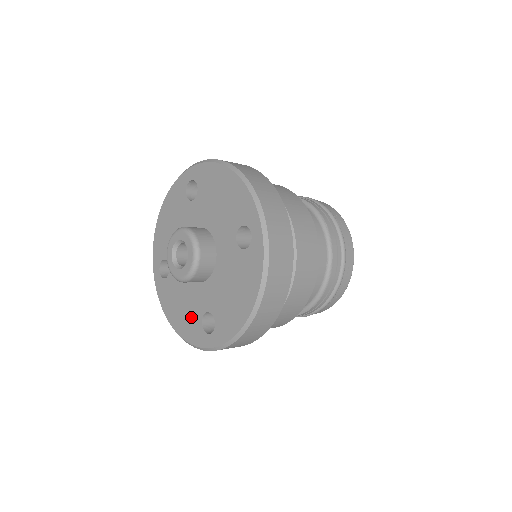
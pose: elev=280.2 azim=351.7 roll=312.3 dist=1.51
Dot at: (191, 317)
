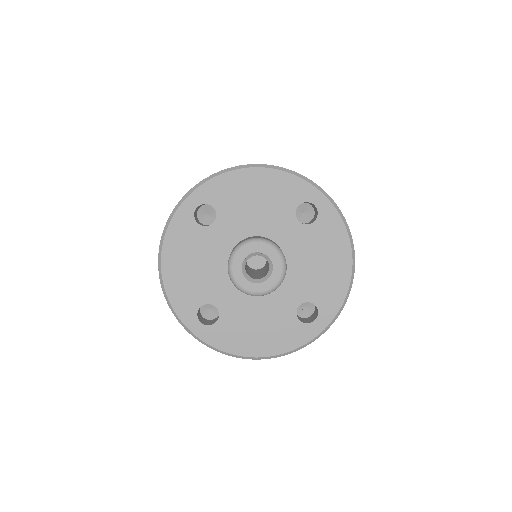
Dot at: (194, 289)
